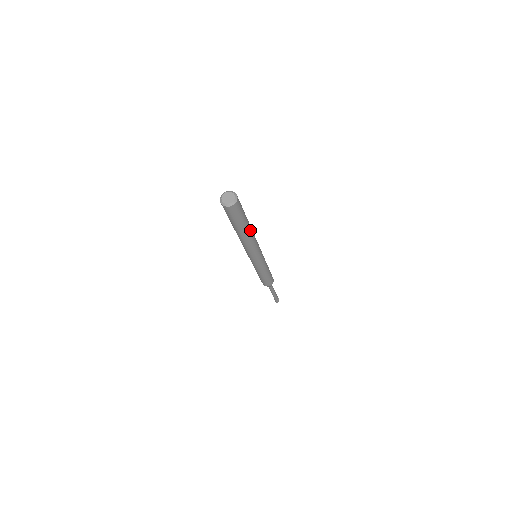
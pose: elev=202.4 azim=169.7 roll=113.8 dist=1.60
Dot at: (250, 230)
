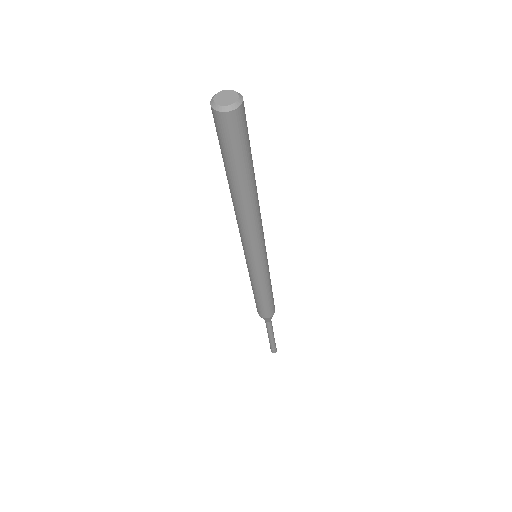
Dot at: (250, 196)
